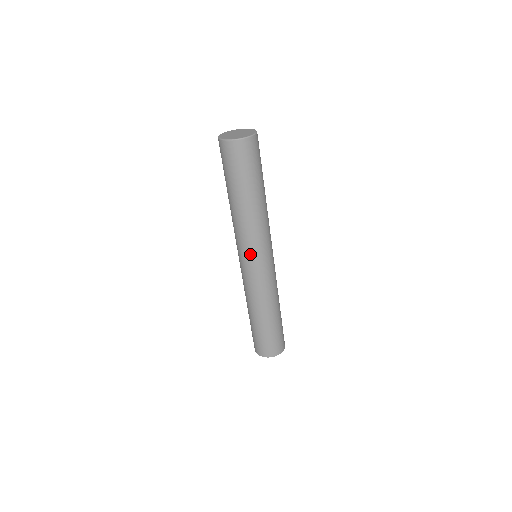
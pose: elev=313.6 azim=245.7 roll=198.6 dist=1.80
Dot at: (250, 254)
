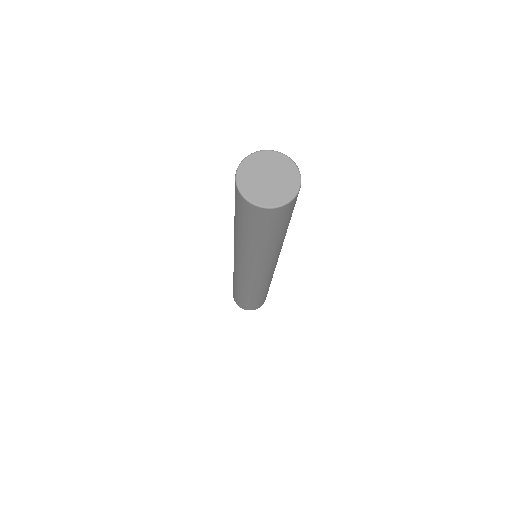
Dot at: (238, 263)
